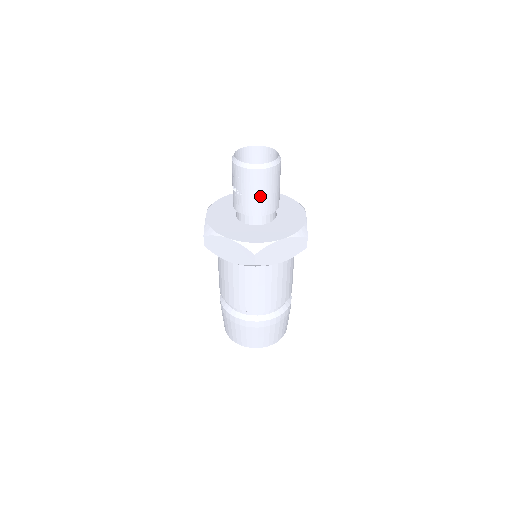
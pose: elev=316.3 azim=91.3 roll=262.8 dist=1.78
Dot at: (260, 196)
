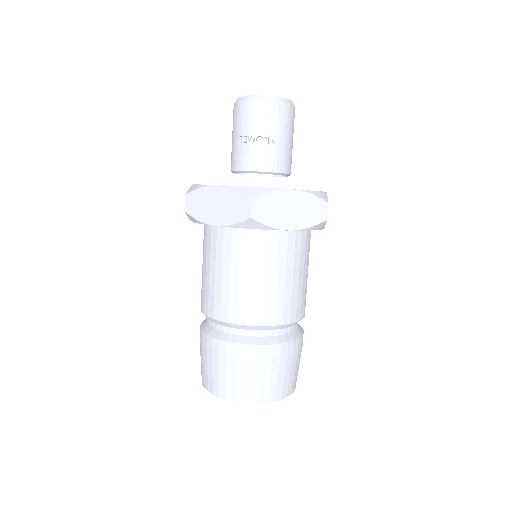
Dot at: (290, 144)
